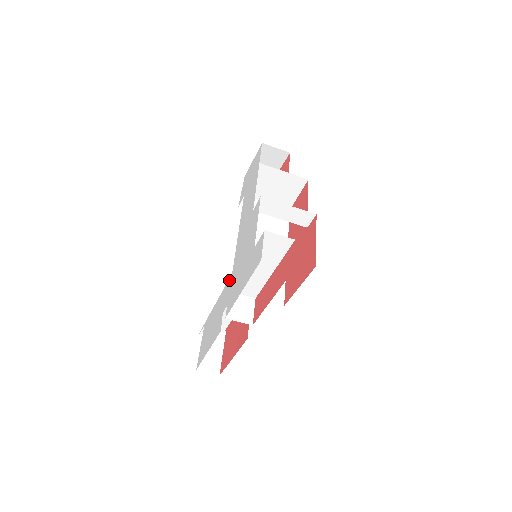
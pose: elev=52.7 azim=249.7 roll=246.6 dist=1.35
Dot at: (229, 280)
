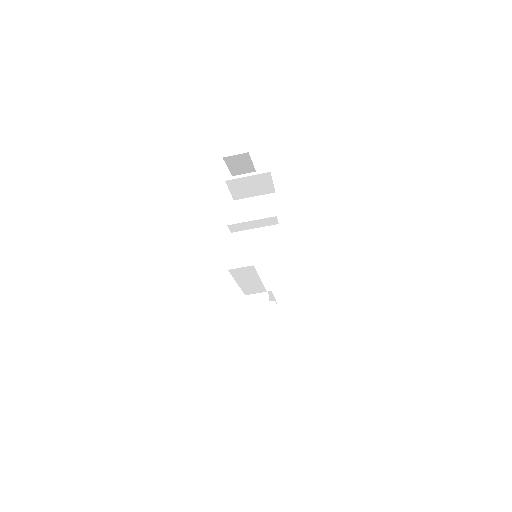
Dot at: occluded
